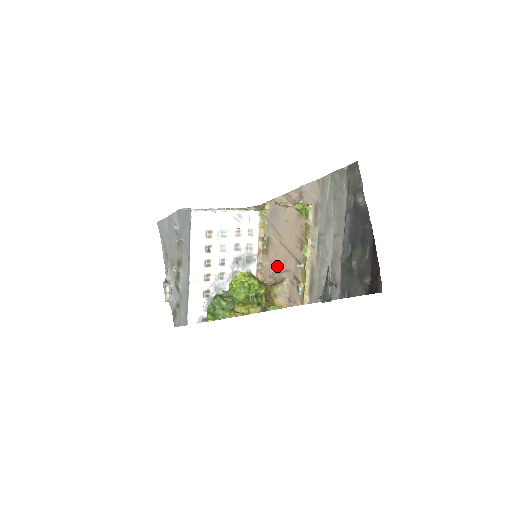
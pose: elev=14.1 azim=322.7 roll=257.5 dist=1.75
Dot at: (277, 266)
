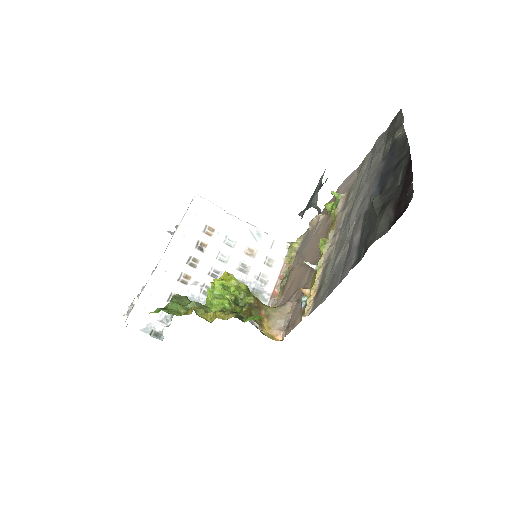
Dot at: (288, 295)
